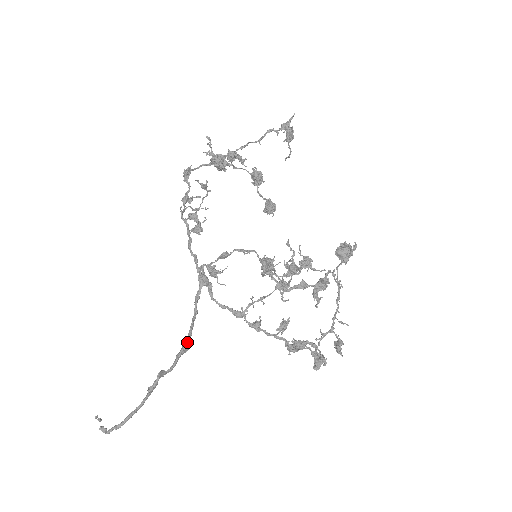
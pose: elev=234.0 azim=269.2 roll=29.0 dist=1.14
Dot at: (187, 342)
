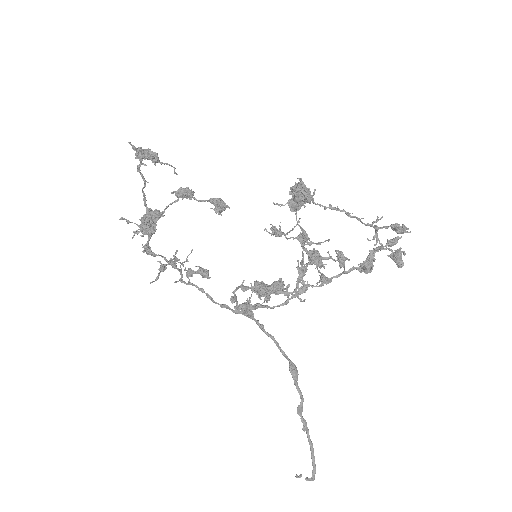
Dot at: (290, 369)
